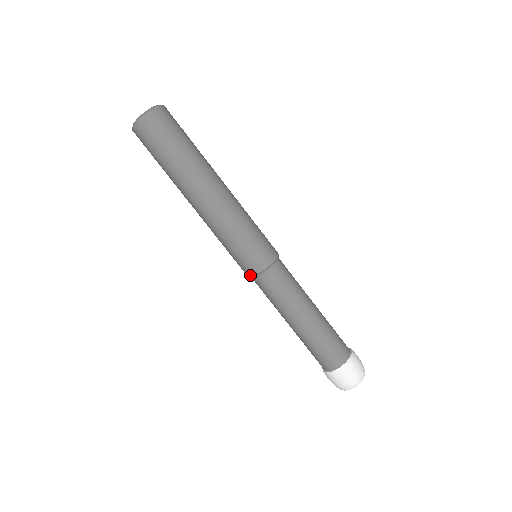
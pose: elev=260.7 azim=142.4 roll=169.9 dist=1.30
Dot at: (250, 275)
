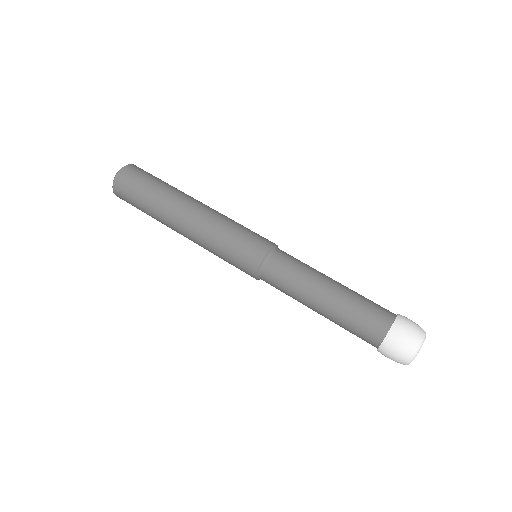
Dot at: occluded
